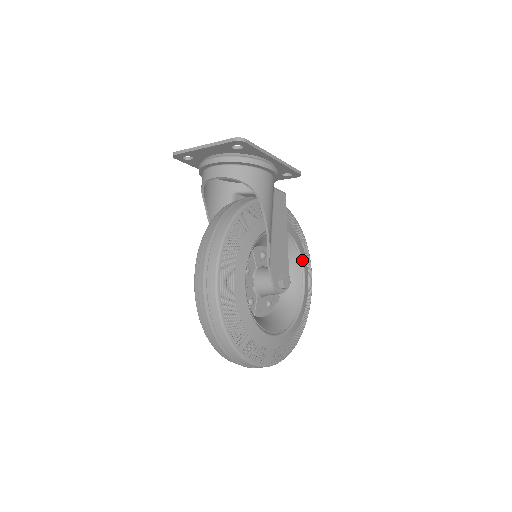
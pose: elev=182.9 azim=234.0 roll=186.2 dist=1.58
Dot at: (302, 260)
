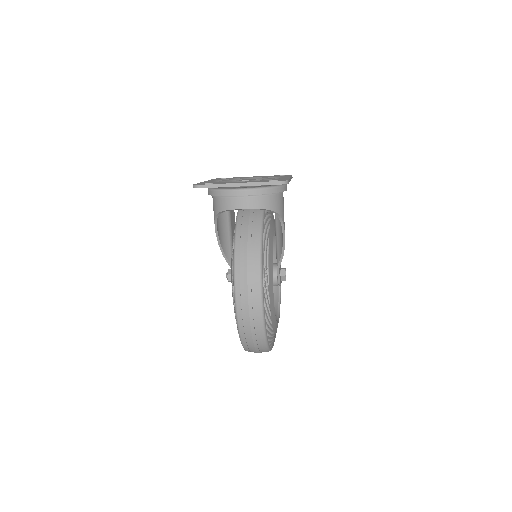
Dot at: occluded
